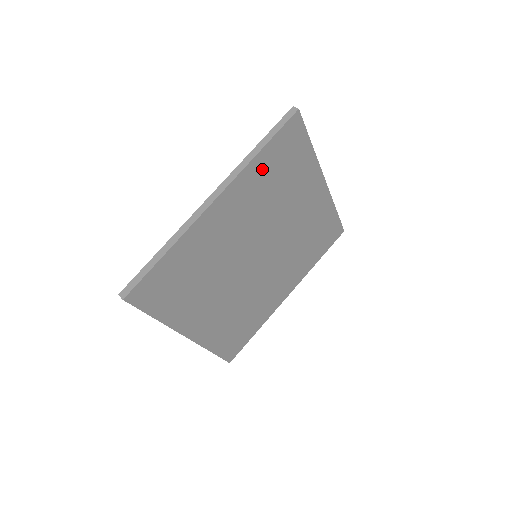
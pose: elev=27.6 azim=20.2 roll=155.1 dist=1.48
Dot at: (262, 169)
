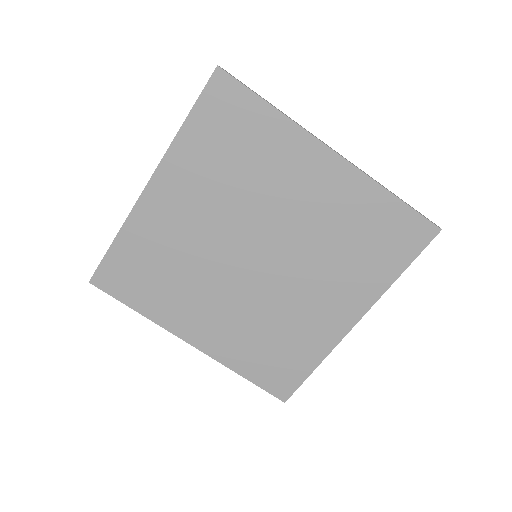
Dot at: (198, 144)
